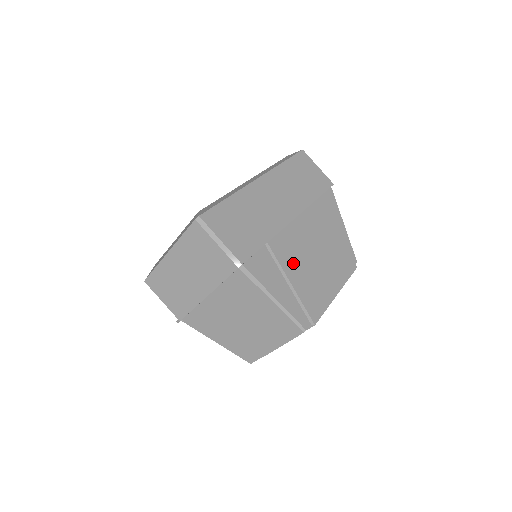
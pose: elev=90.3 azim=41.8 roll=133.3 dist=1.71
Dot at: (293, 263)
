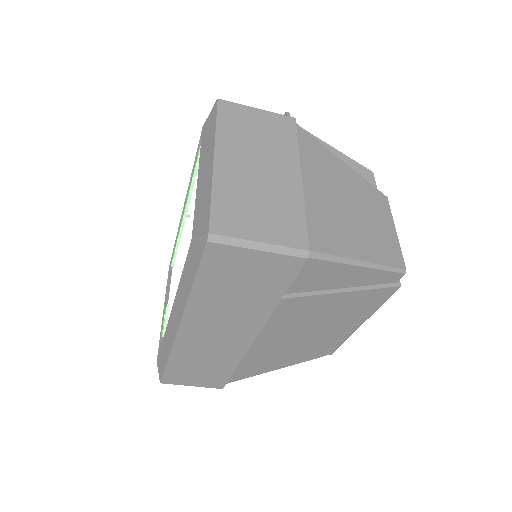
Dot at: (277, 356)
